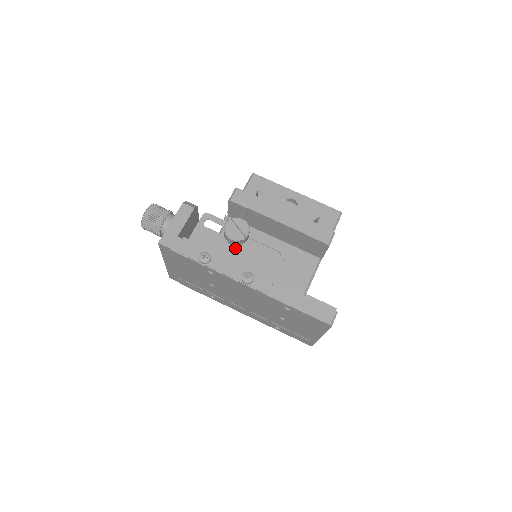
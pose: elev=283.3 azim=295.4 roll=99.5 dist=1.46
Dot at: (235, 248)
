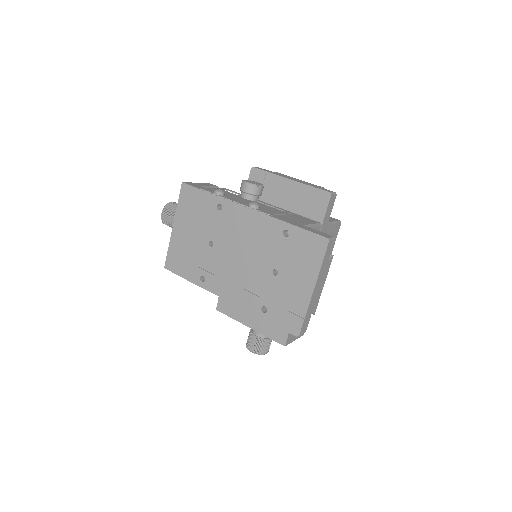
Dot at: (246, 200)
